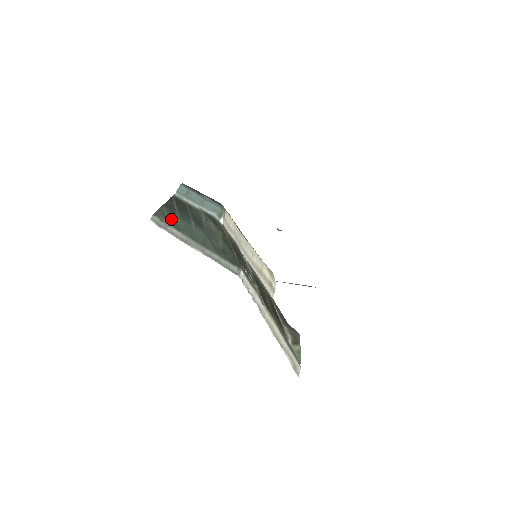
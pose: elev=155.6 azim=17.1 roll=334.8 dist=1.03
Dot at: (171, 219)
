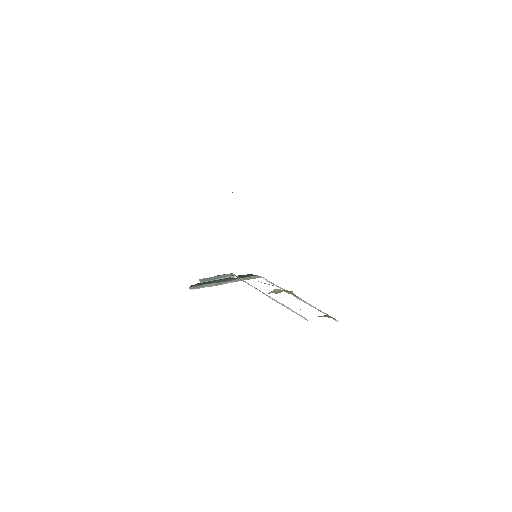
Dot at: occluded
